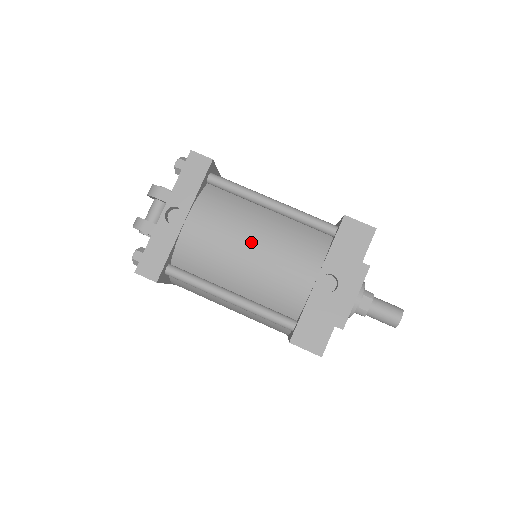
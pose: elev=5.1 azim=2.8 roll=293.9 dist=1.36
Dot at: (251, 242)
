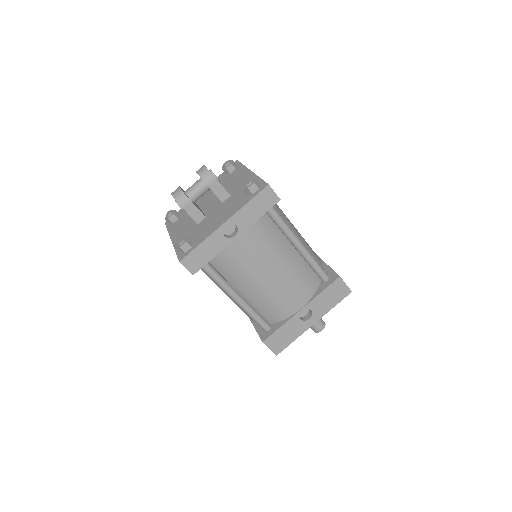
Dot at: (274, 271)
